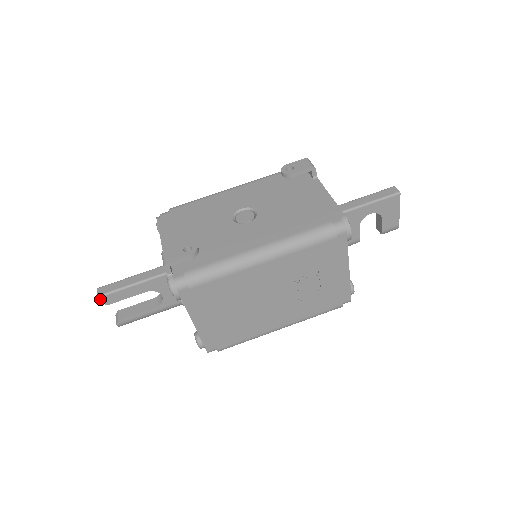
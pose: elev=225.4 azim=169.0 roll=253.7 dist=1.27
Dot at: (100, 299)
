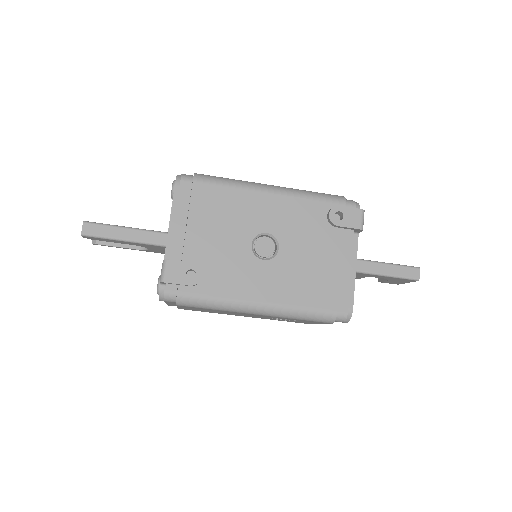
Dot at: (83, 236)
